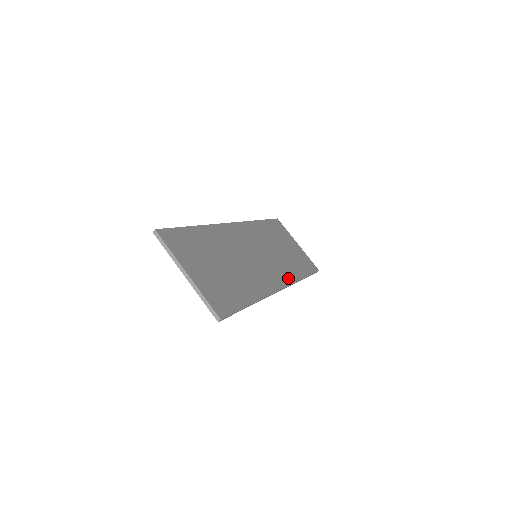
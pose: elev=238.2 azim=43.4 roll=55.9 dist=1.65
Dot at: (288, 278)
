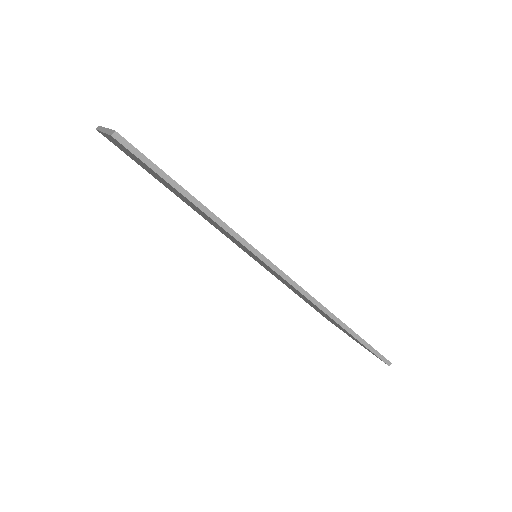
Dot at: occluded
